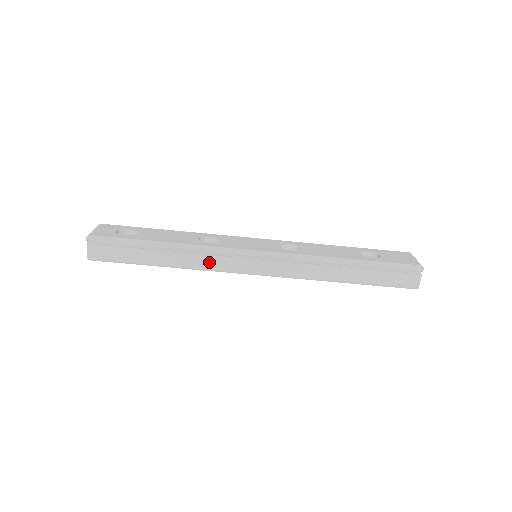
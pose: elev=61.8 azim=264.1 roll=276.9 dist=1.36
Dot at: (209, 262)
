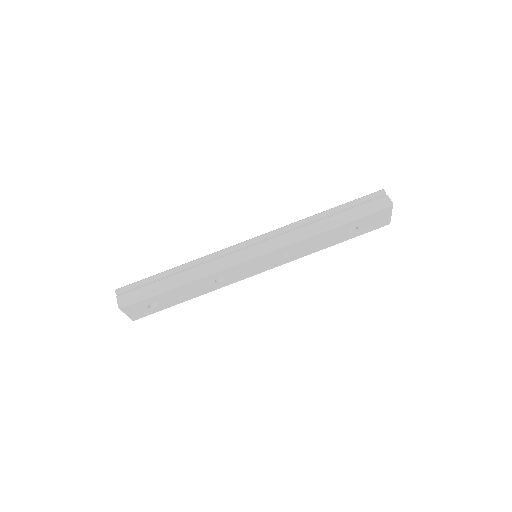
Dot at: (216, 264)
